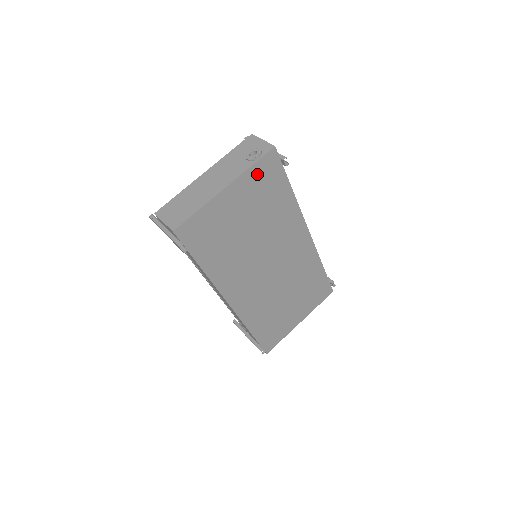
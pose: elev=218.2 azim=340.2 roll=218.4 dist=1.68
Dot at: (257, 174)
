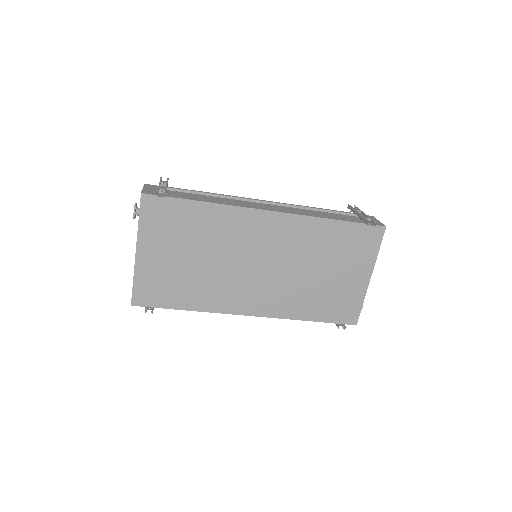
Dot at: (151, 222)
